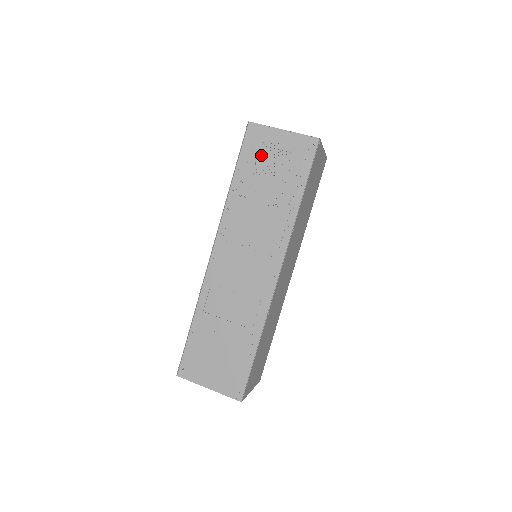
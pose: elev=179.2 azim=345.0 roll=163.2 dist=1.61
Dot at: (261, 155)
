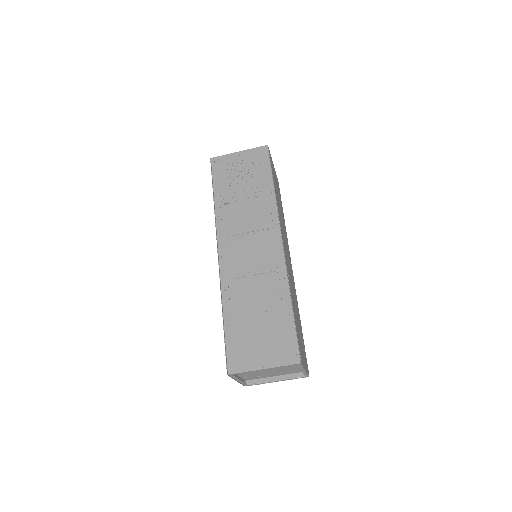
Dot at: (229, 172)
